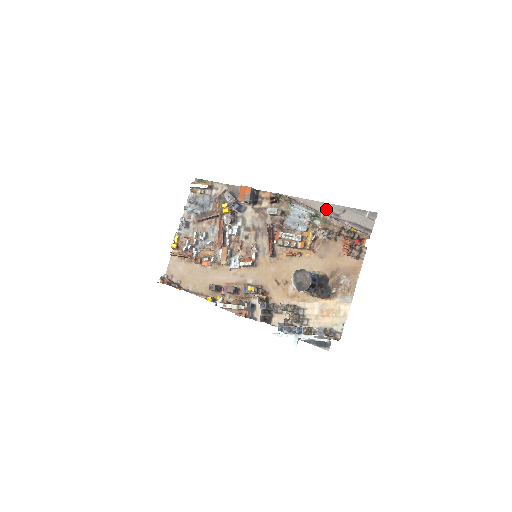
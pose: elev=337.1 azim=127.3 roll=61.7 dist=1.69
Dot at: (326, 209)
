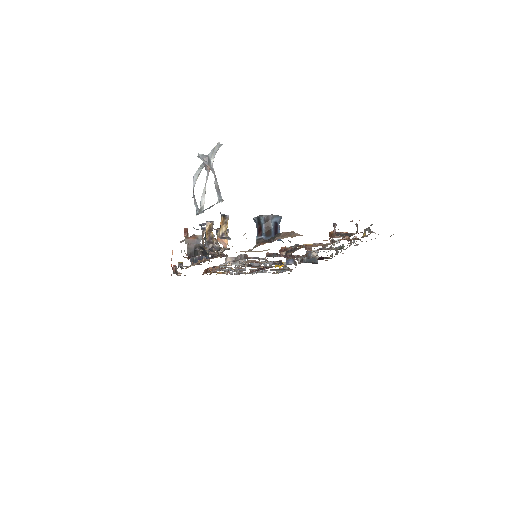
Dot at: occluded
